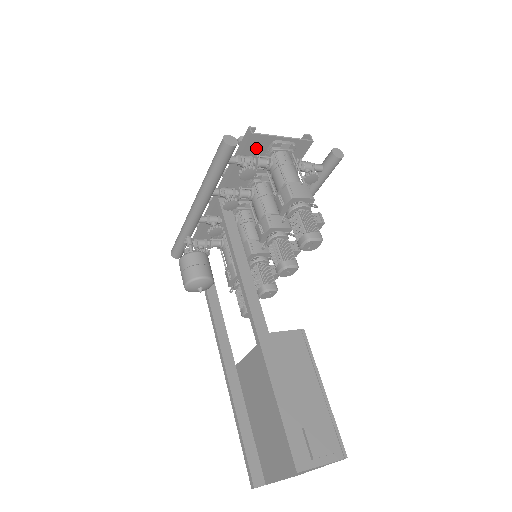
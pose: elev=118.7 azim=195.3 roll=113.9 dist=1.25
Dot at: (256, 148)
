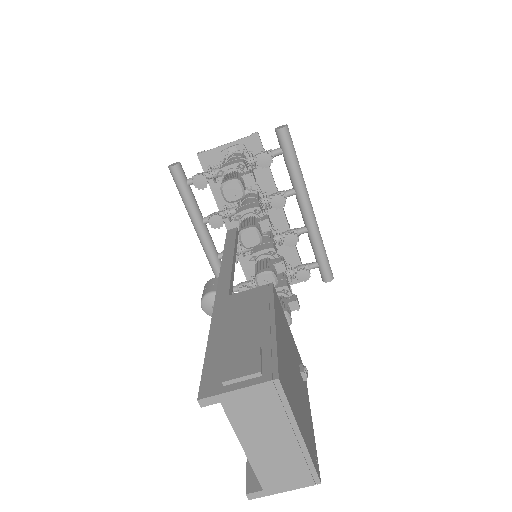
Dot at: occluded
